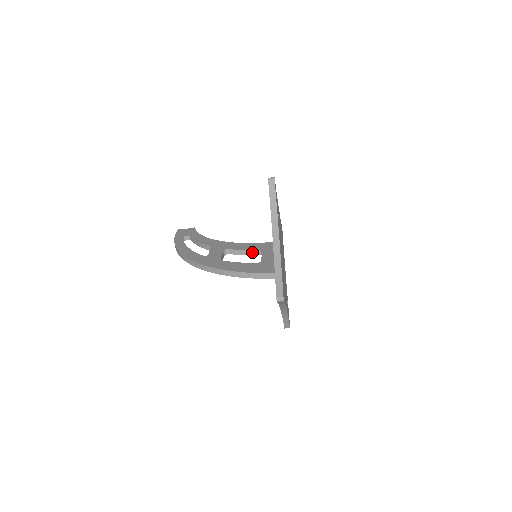
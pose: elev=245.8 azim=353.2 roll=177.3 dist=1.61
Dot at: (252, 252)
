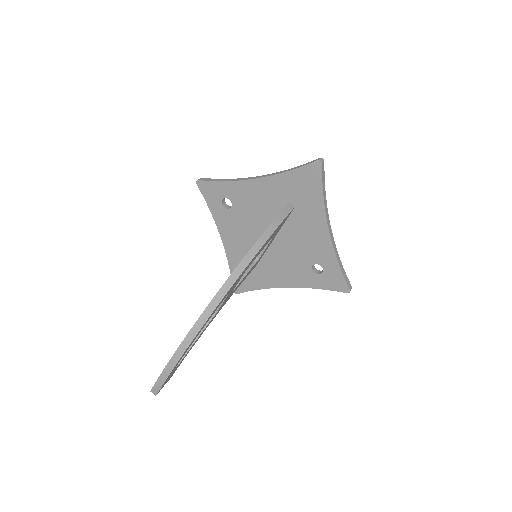
Dot at: occluded
